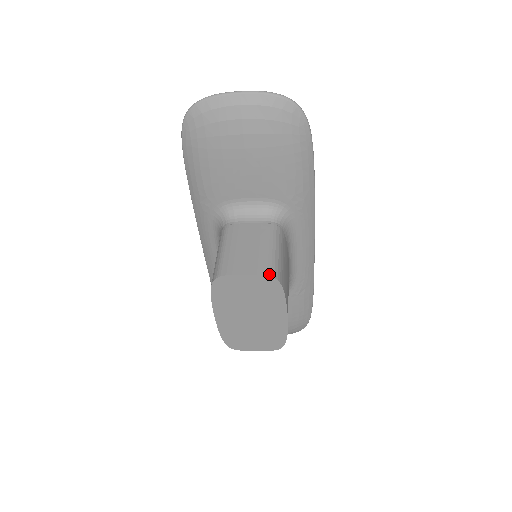
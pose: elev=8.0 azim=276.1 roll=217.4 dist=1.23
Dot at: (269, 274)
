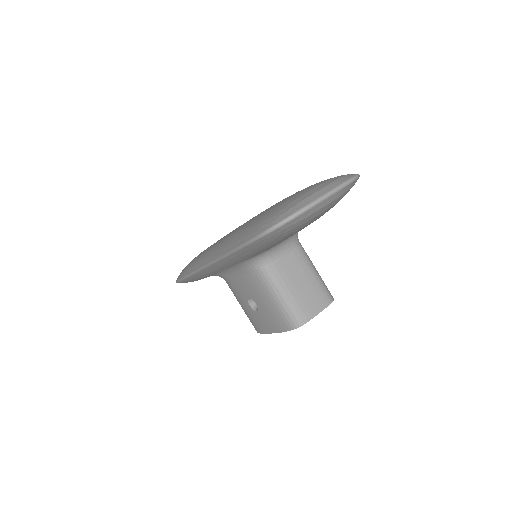
Dot at: (332, 301)
